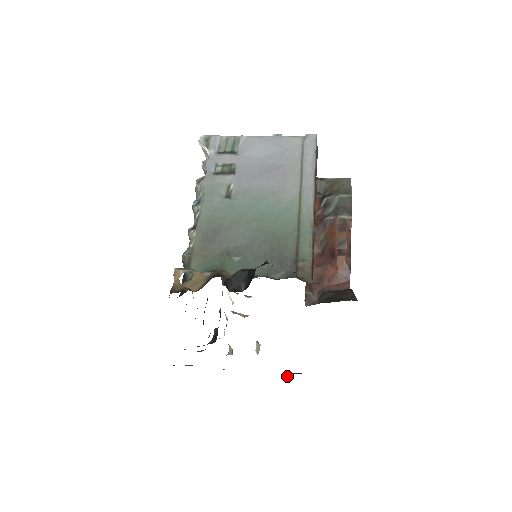
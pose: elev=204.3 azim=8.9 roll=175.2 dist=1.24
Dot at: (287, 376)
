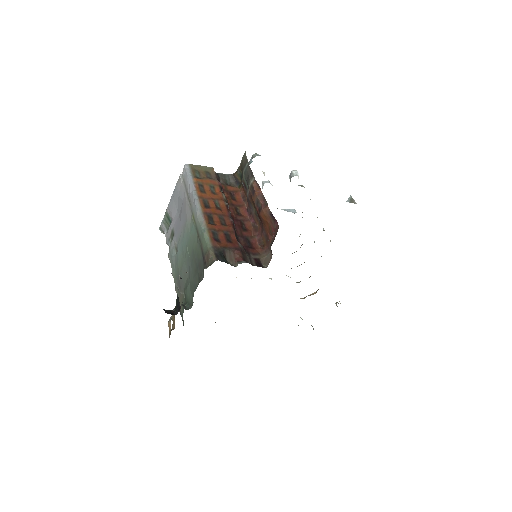
Dot at: occluded
